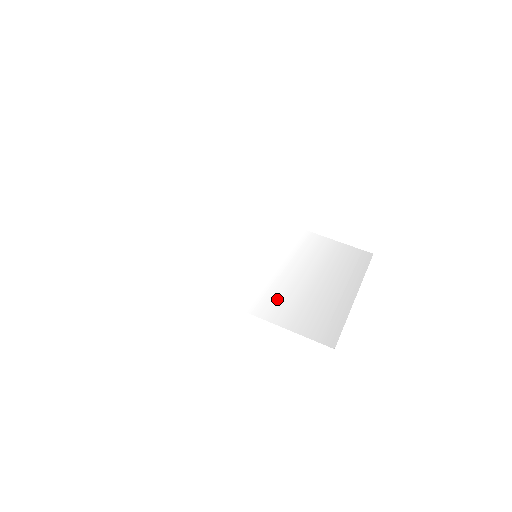
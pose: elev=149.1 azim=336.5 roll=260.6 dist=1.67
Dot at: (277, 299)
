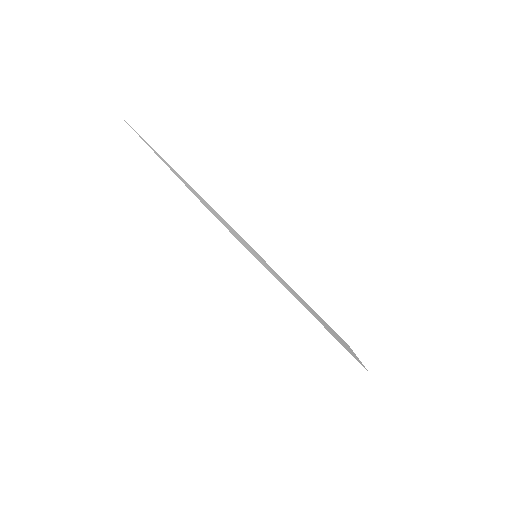
Dot at: occluded
